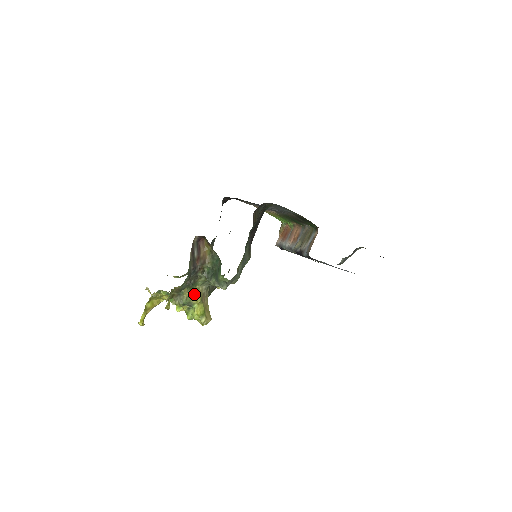
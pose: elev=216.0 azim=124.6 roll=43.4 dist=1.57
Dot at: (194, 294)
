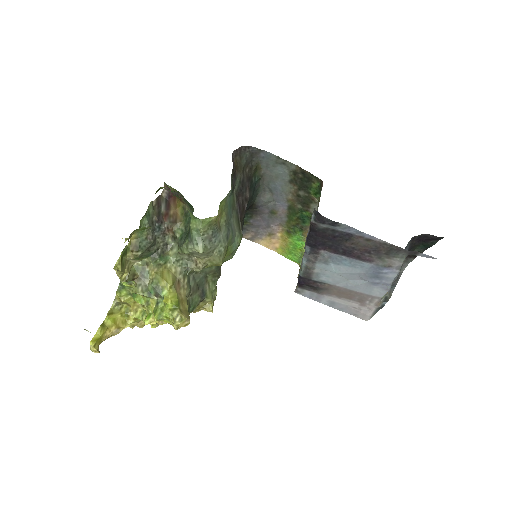
Dot at: (163, 274)
